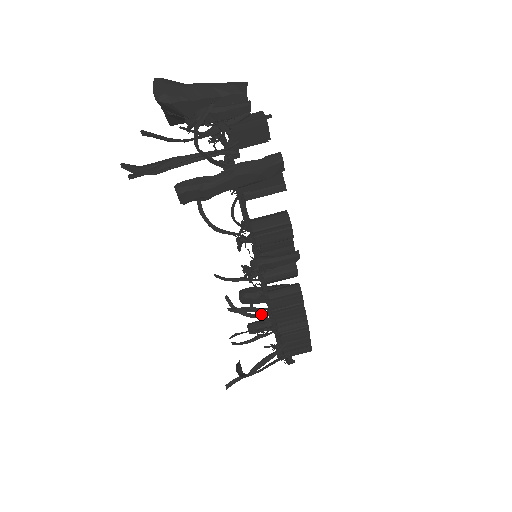
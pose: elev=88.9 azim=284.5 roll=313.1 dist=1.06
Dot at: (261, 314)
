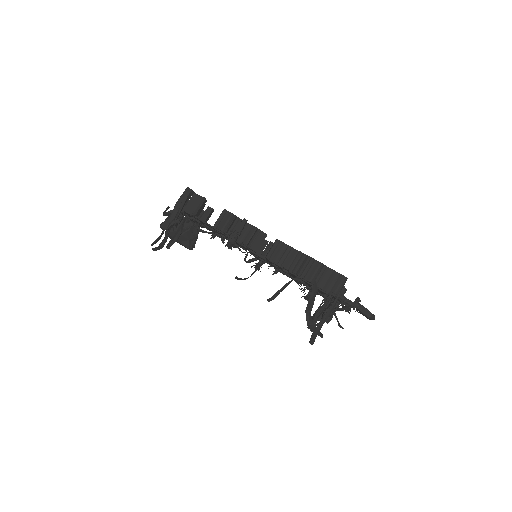
Dot at: occluded
